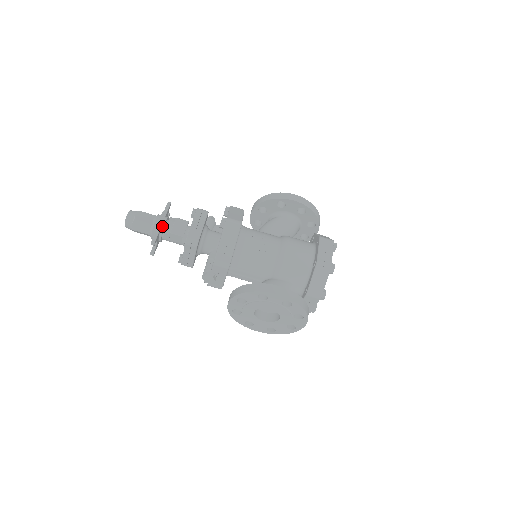
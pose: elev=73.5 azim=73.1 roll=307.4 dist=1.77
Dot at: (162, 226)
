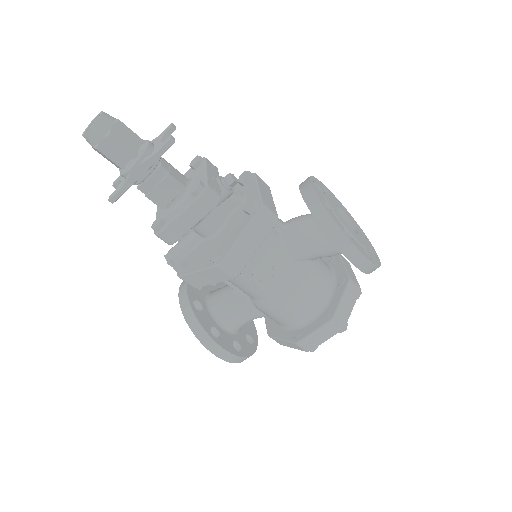
Dot at: (137, 182)
